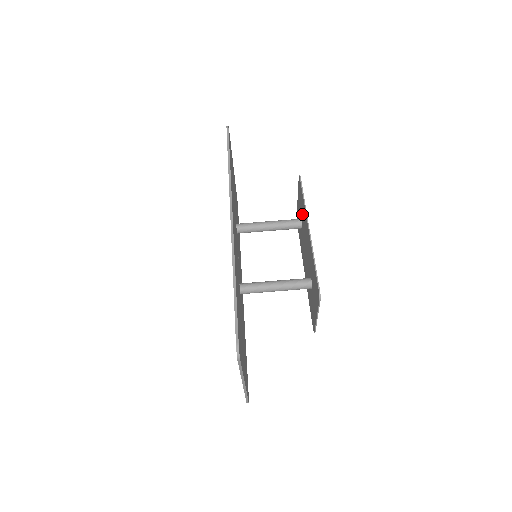
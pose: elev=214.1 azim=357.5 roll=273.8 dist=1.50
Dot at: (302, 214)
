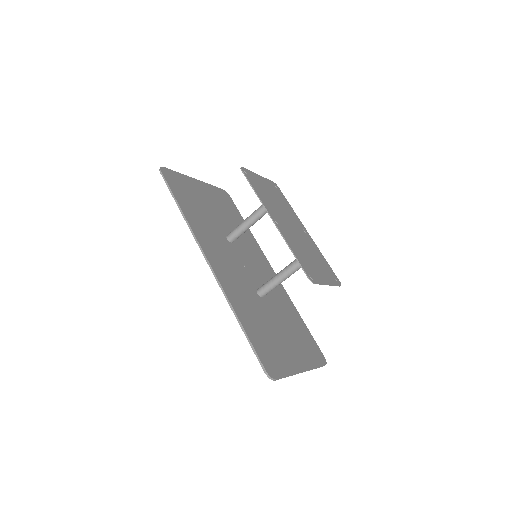
Dot at: occluded
